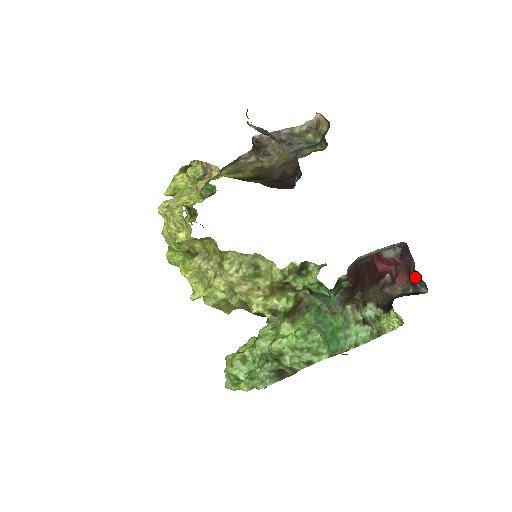
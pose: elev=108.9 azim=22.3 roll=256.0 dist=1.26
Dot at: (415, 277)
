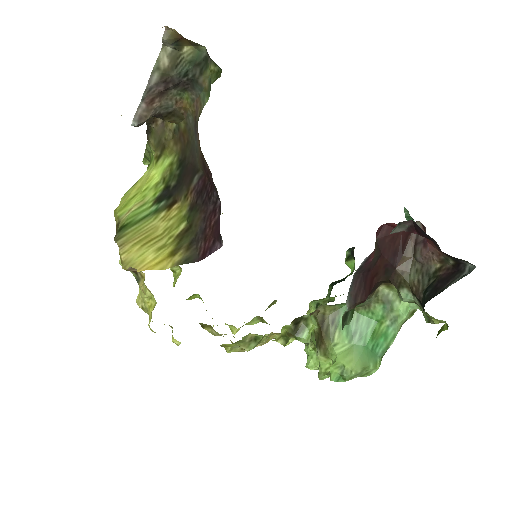
Dot at: (448, 255)
